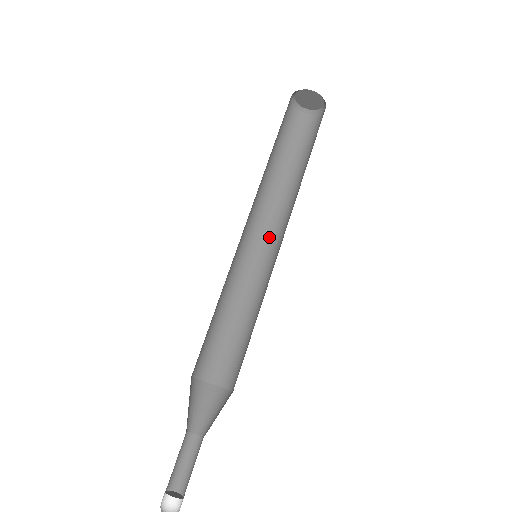
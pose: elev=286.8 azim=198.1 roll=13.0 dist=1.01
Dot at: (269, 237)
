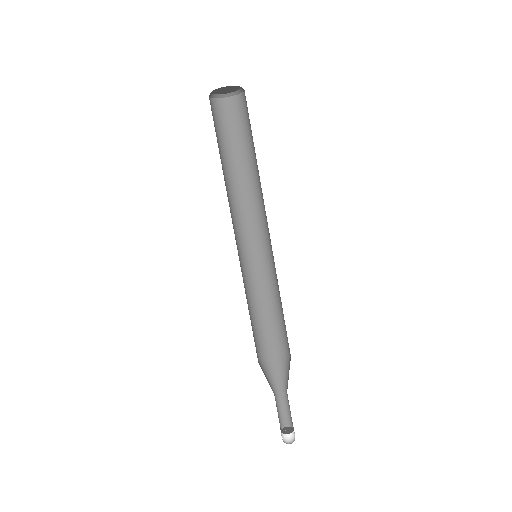
Dot at: (256, 229)
